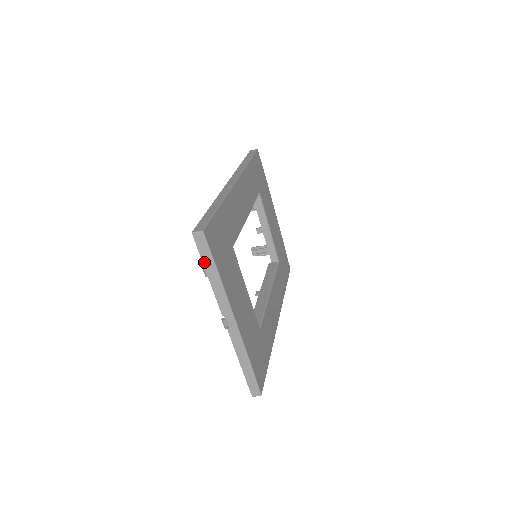
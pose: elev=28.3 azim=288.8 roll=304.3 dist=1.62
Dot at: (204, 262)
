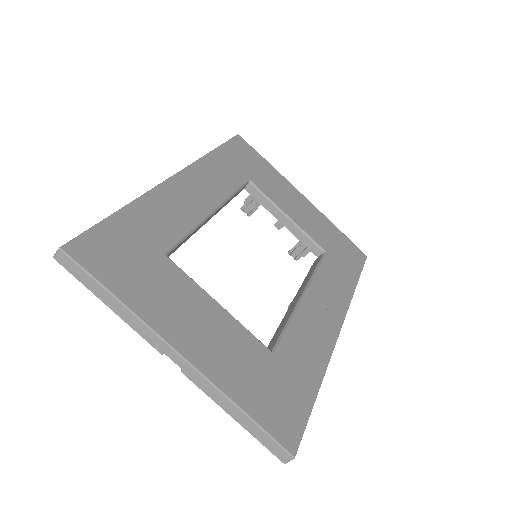
Dot at: (90, 289)
